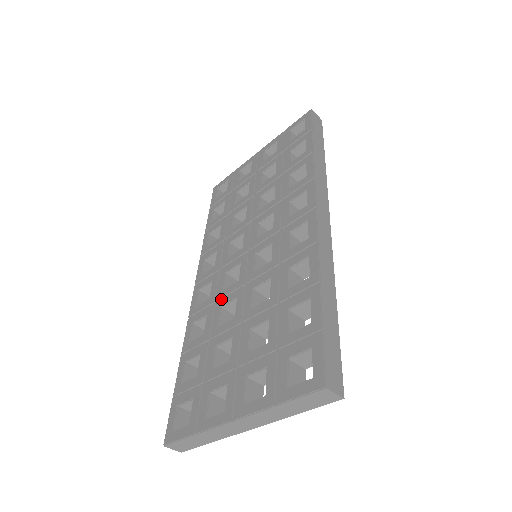
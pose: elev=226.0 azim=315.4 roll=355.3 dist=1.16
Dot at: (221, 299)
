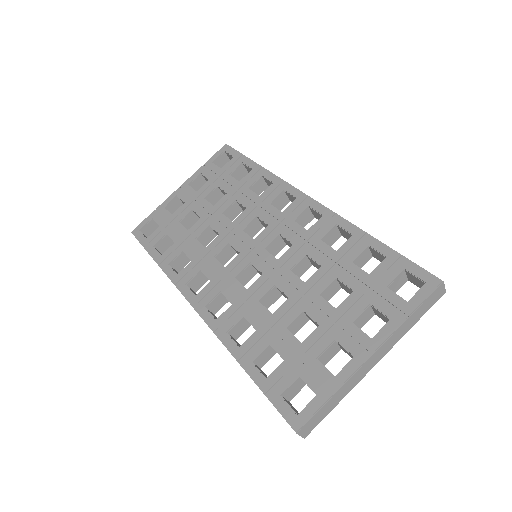
Dot at: (252, 296)
